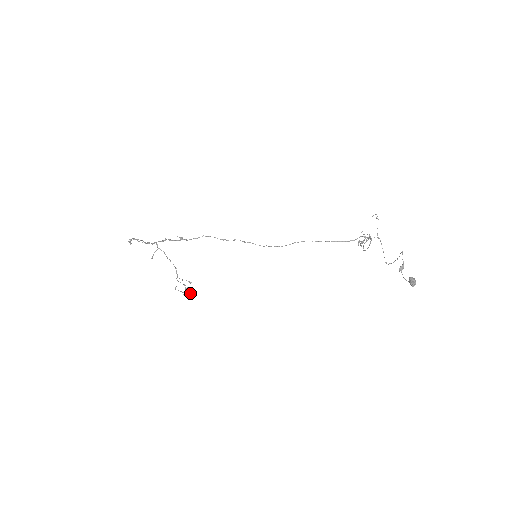
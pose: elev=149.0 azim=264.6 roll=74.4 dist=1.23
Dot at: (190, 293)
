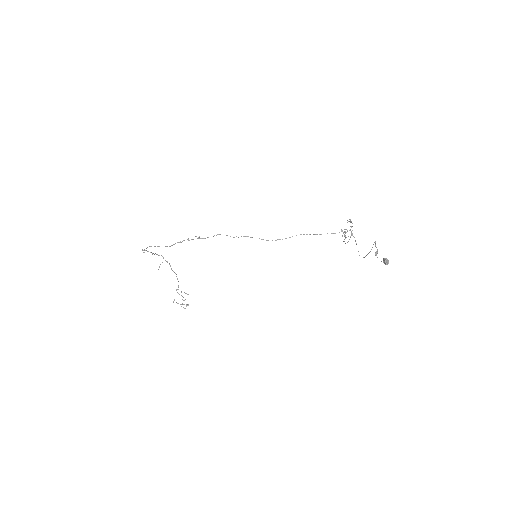
Dot at: (187, 305)
